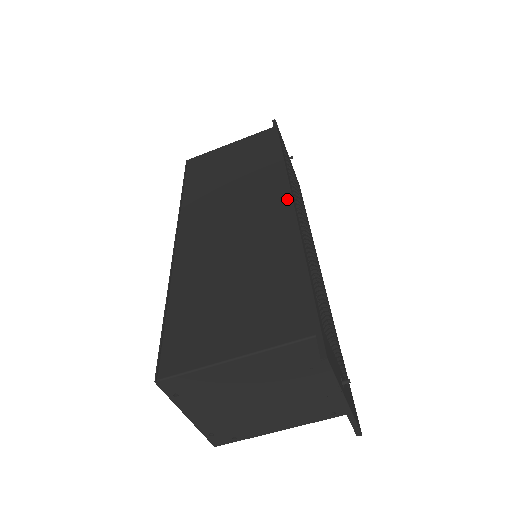
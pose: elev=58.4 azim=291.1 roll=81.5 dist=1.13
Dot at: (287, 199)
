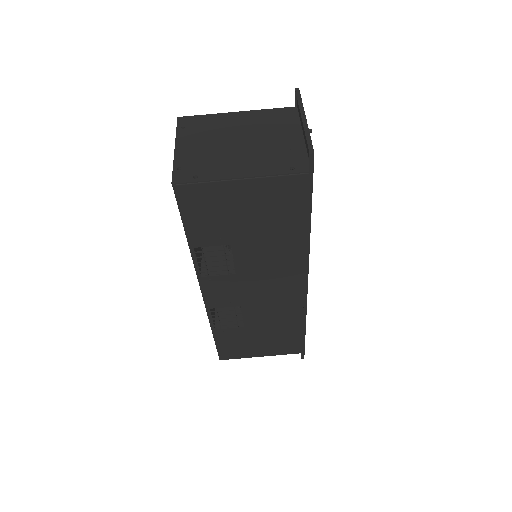
Dot at: occluded
